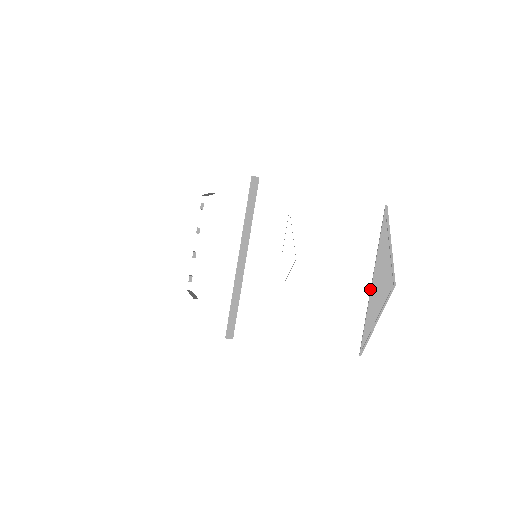
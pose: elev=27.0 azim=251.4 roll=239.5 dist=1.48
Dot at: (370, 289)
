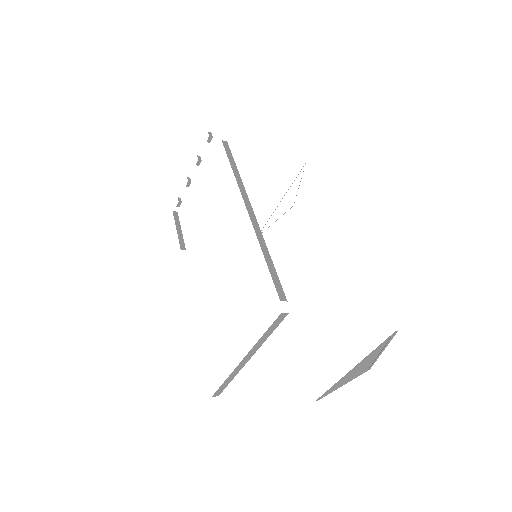
Dot at: (347, 373)
